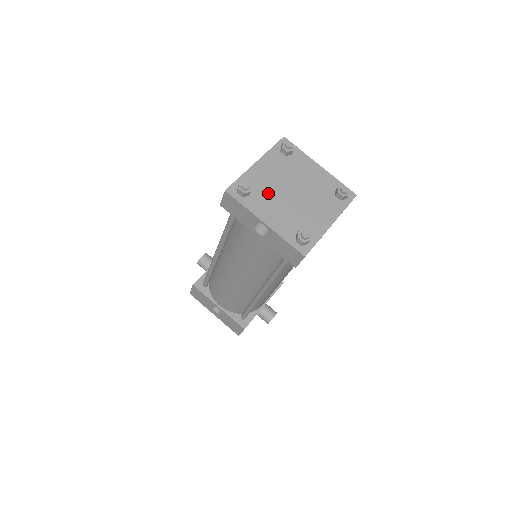
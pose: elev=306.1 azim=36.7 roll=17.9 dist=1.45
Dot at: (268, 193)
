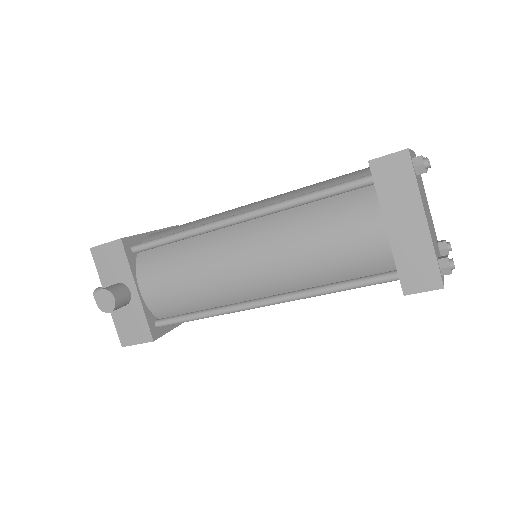
Dot at: (434, 240)
